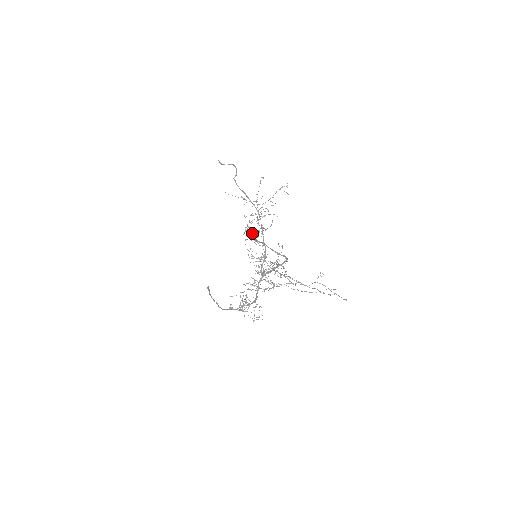
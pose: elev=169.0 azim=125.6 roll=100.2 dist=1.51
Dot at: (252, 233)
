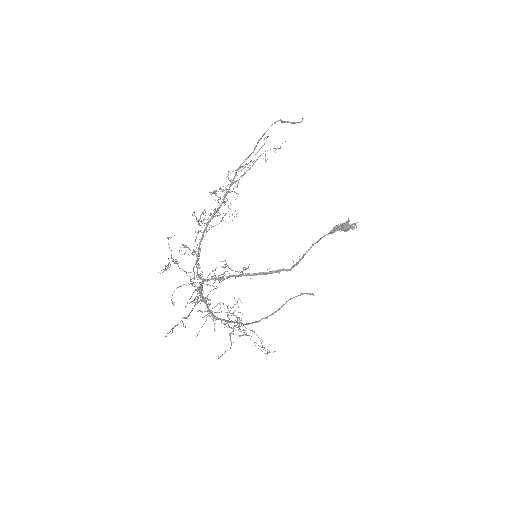
Dot at: (339, 228)
